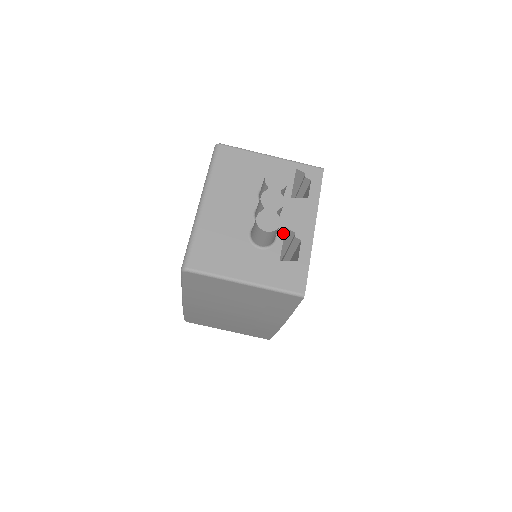
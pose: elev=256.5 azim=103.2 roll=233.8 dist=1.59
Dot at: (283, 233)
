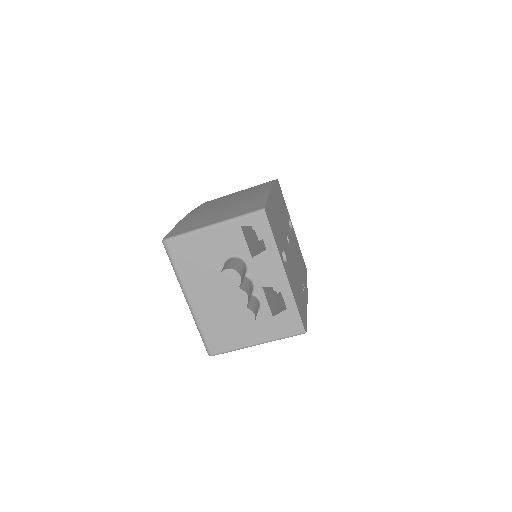
Dot at: (263, 293)
